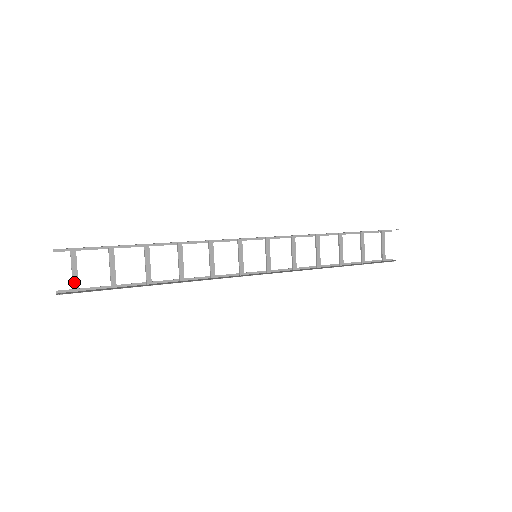
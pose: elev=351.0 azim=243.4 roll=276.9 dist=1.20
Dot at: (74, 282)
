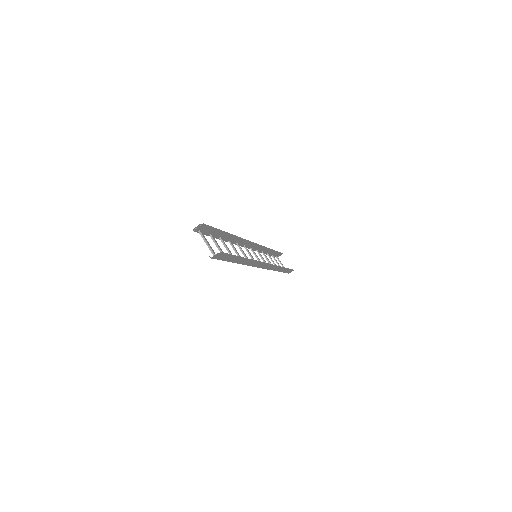
Dot at: (213, 252)
